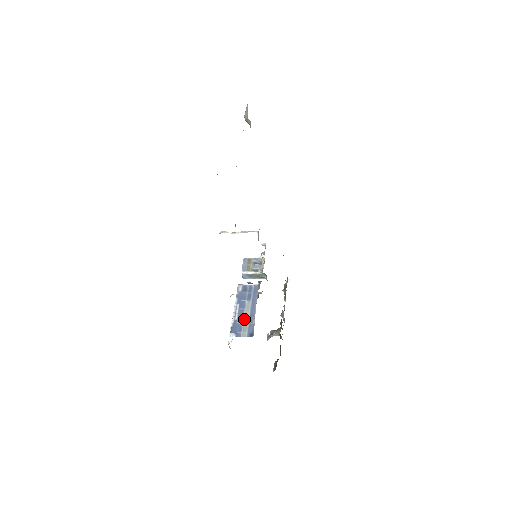
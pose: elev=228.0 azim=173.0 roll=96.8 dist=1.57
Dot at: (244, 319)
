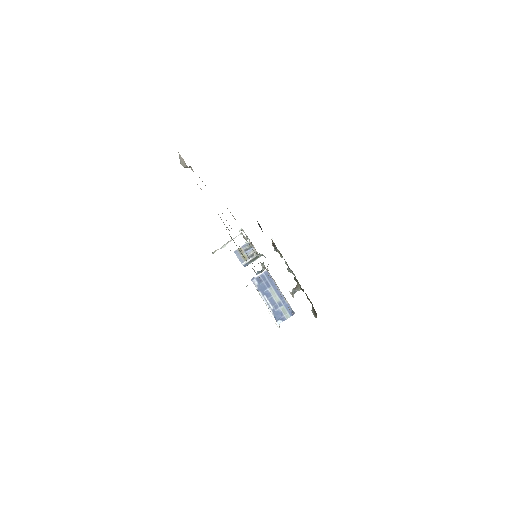
Dot at: (278, 304)
